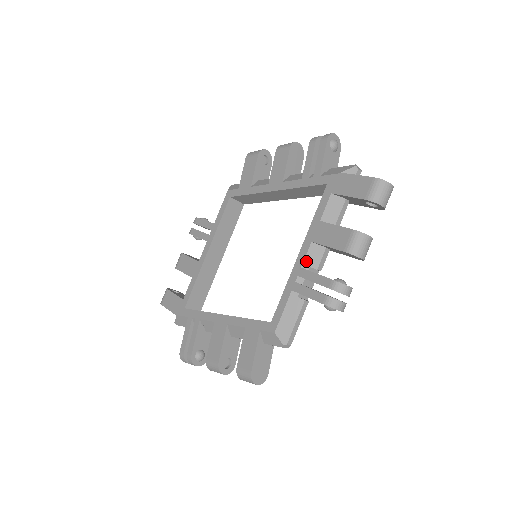
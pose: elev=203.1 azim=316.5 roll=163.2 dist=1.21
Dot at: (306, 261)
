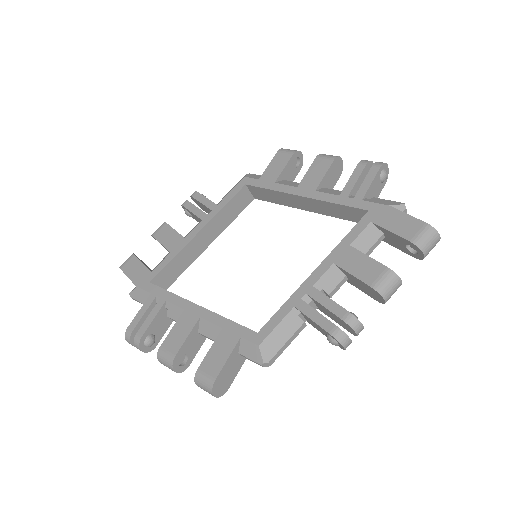
Dot at: (320, 281)
